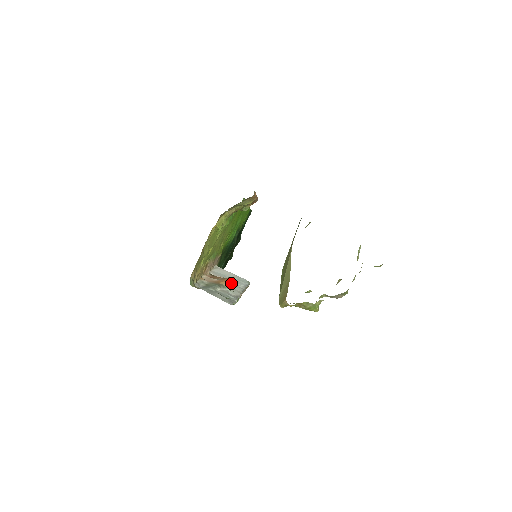
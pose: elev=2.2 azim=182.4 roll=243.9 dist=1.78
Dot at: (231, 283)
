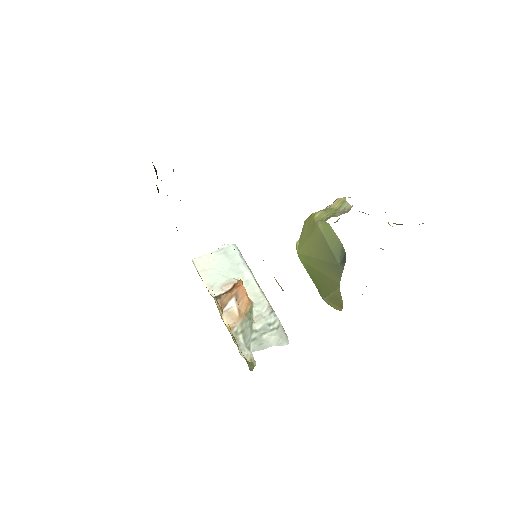
Dot at: occluded
